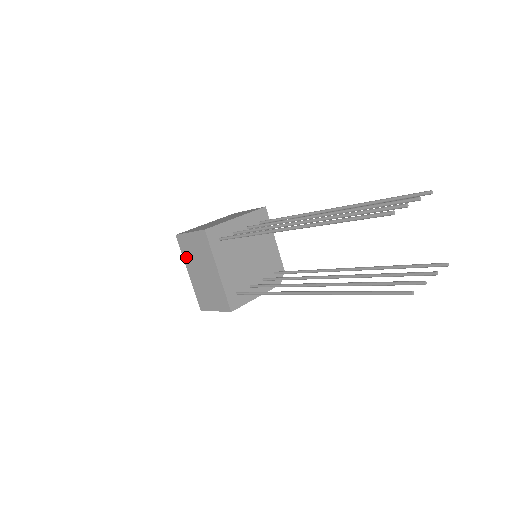
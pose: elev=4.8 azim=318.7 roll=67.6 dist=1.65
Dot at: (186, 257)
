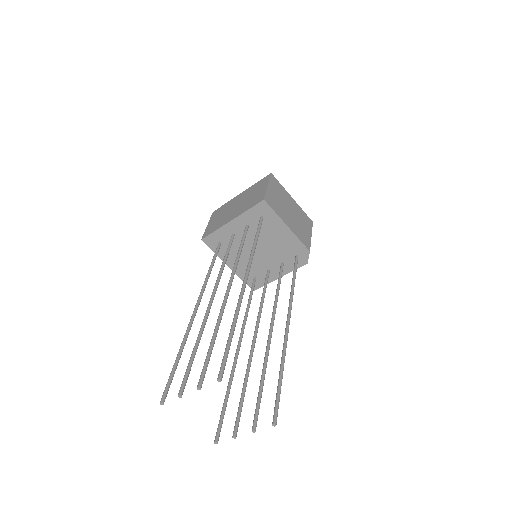
Dot at: occluded
